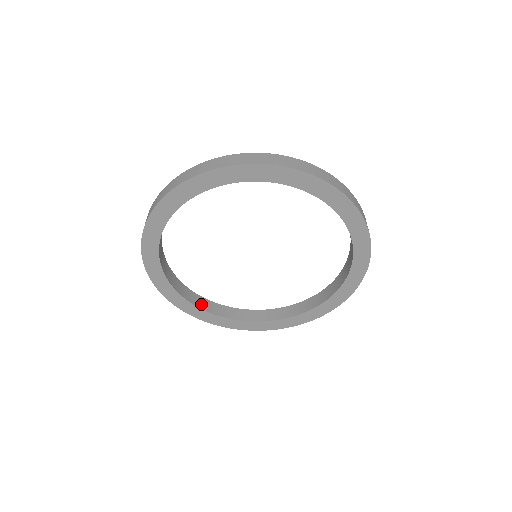
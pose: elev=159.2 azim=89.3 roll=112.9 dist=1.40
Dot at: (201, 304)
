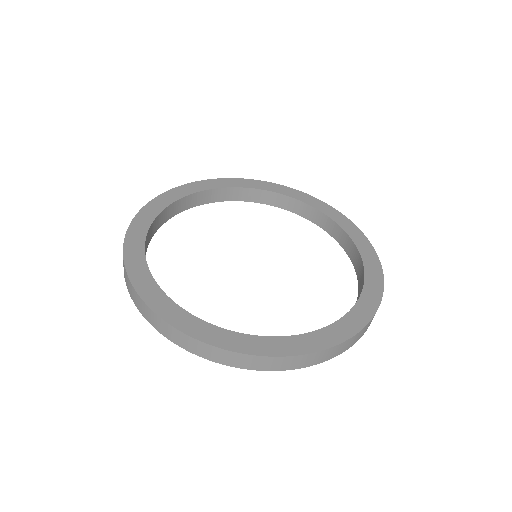
Dot at: occluded
